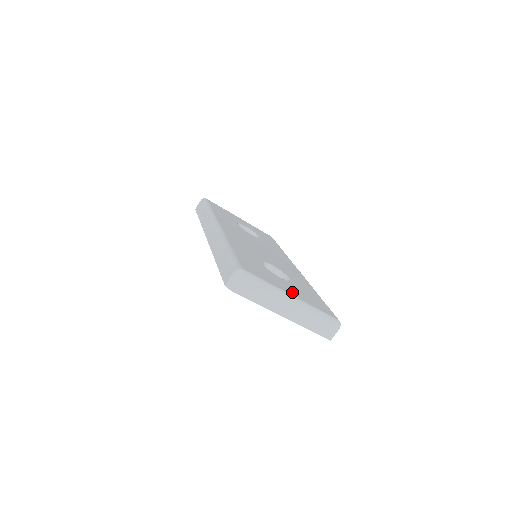
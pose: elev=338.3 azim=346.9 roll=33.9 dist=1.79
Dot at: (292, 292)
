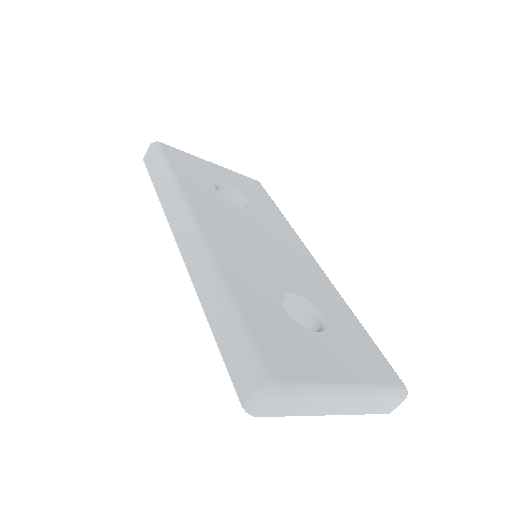
Dot at: (342, 370)
